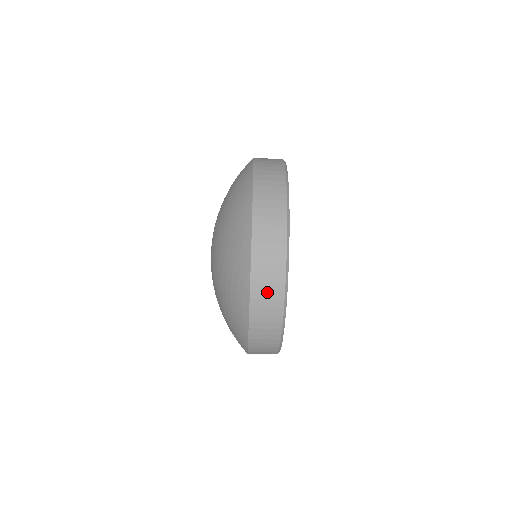
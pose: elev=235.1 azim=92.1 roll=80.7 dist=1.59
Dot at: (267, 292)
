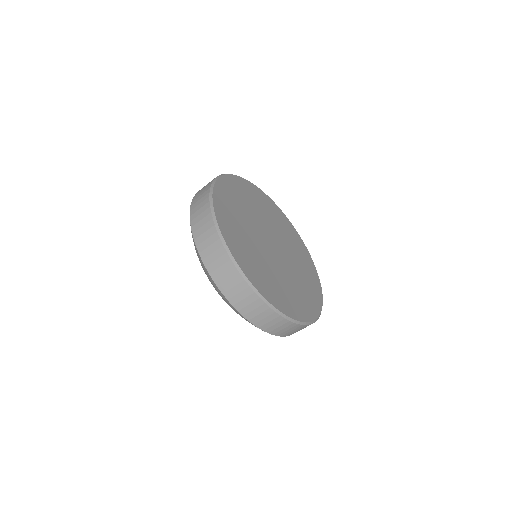
Dot at: (225, 275)
